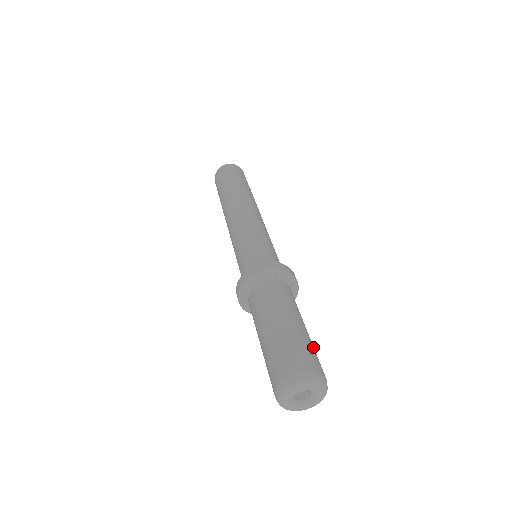
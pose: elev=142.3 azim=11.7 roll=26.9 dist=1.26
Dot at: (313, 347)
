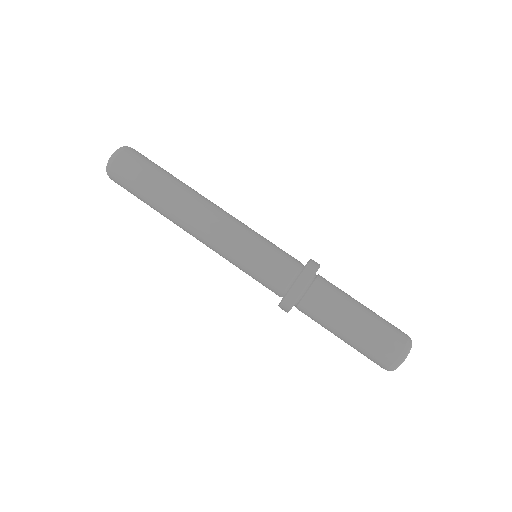
Dot at: (381, 321)
